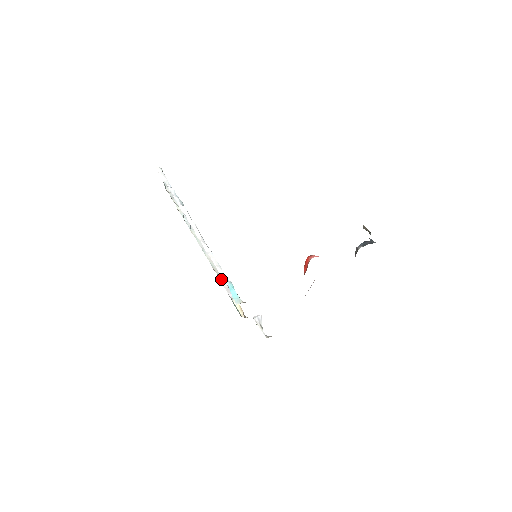
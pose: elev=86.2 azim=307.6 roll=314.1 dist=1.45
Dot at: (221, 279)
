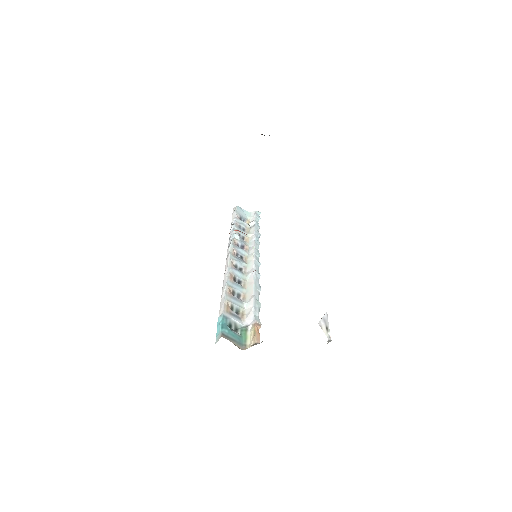
Dot at: (247, 305)
